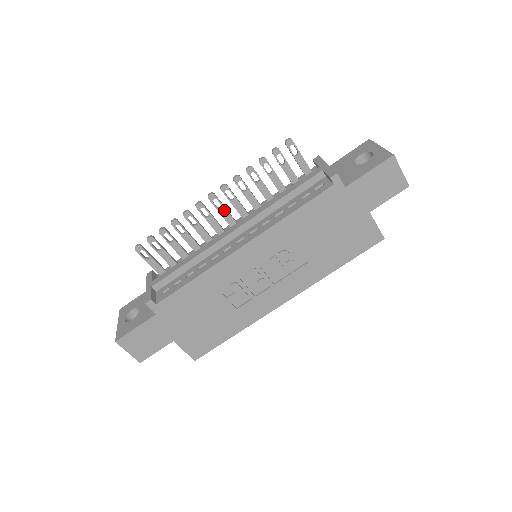
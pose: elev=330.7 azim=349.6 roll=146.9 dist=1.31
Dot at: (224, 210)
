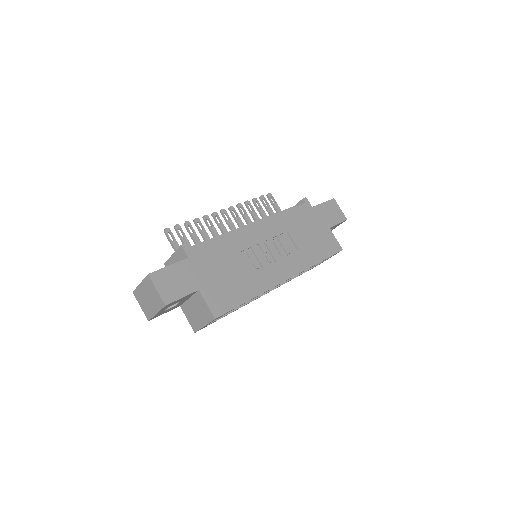
Dot at: (231, 222)
